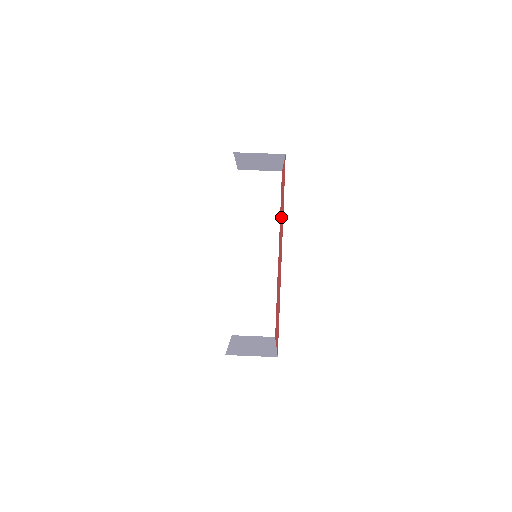
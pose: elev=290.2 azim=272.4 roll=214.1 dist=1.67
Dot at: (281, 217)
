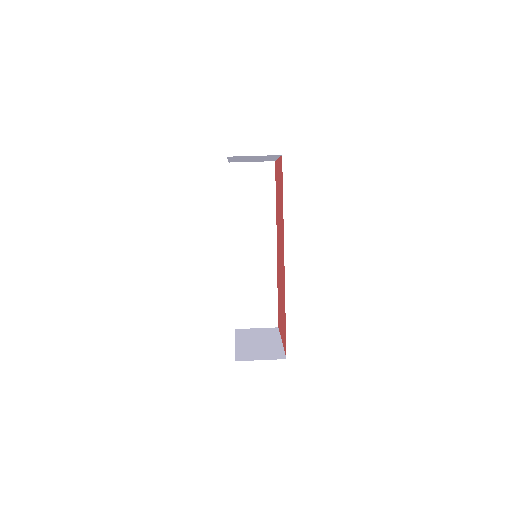
Dot at: (279, 215)
